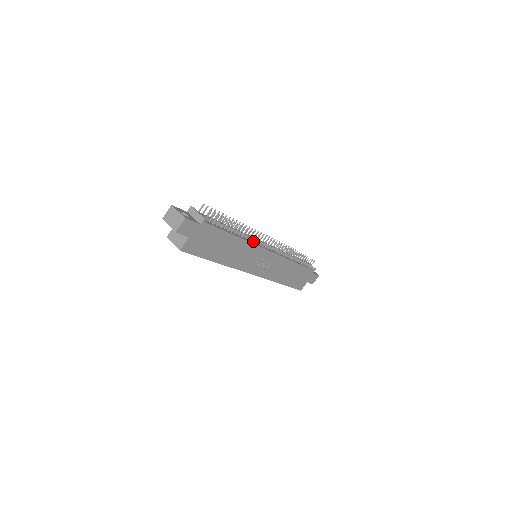
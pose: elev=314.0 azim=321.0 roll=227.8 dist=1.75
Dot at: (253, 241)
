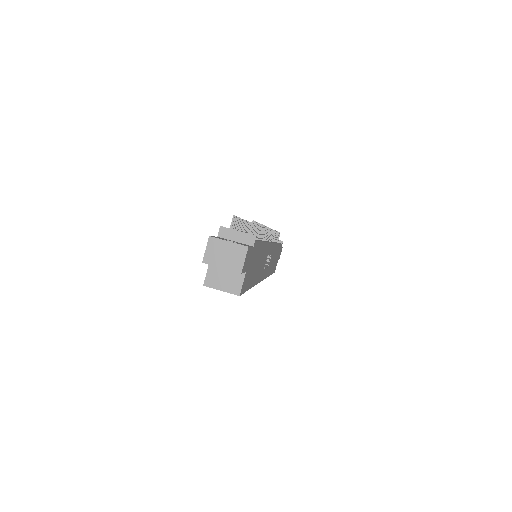
Dot at: occluded
